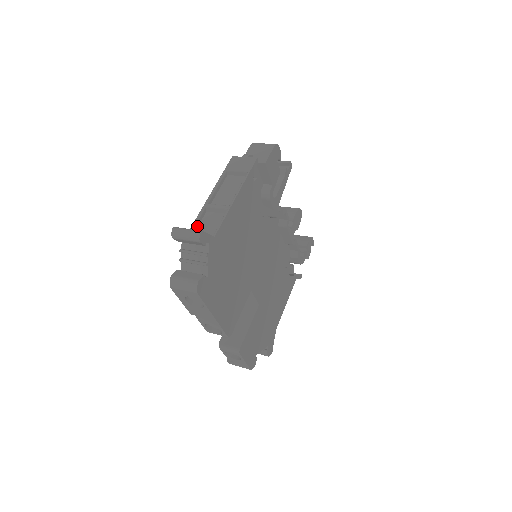
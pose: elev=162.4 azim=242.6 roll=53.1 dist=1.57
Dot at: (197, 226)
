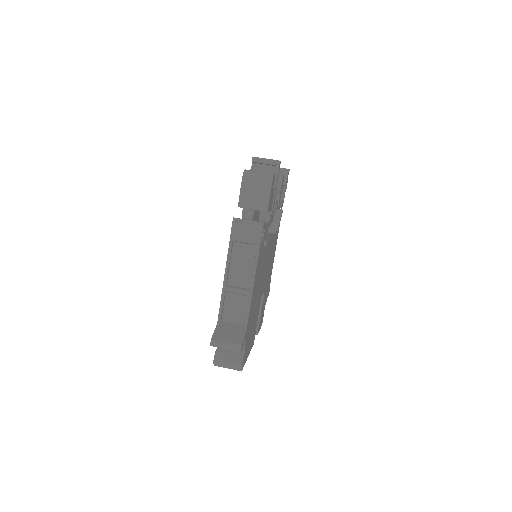
Dot at: (222, 311)
